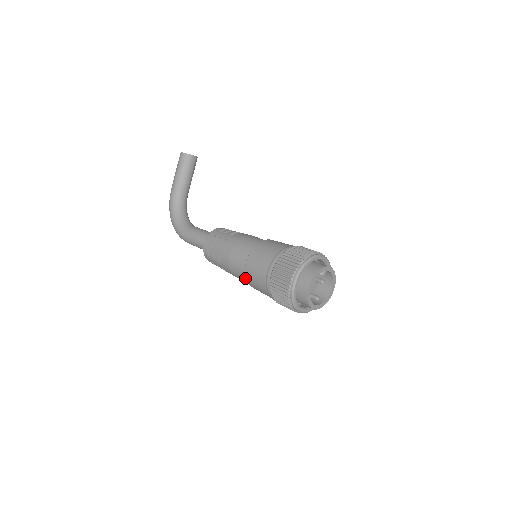
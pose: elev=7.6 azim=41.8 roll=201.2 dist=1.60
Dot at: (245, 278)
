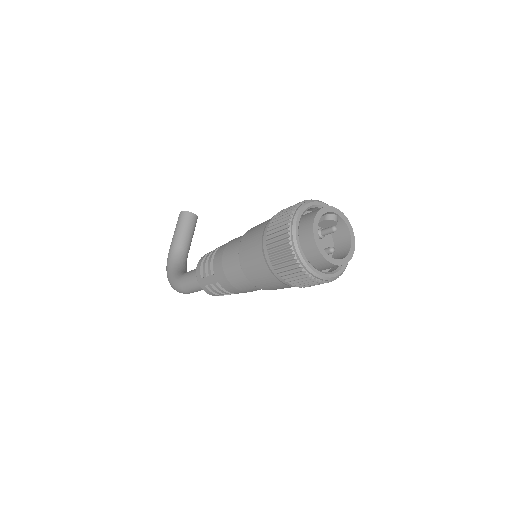
Dot at: (242, 272)
